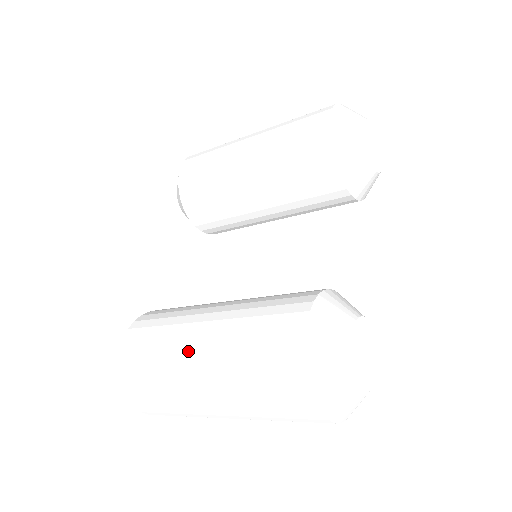
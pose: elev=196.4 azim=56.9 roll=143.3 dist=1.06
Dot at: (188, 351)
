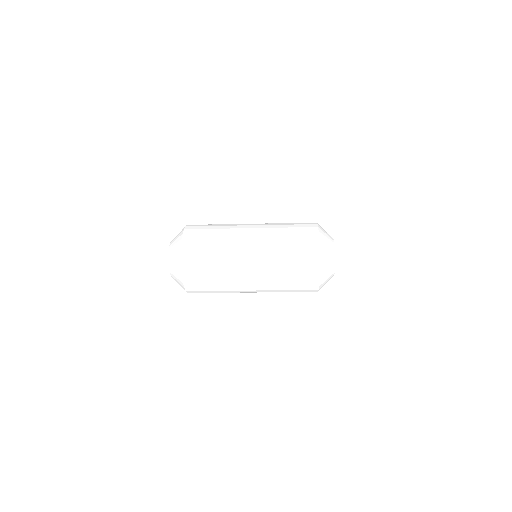
Dot at: (242, 225)
